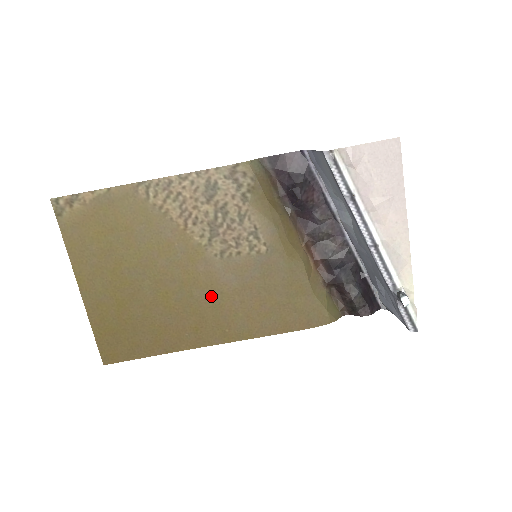
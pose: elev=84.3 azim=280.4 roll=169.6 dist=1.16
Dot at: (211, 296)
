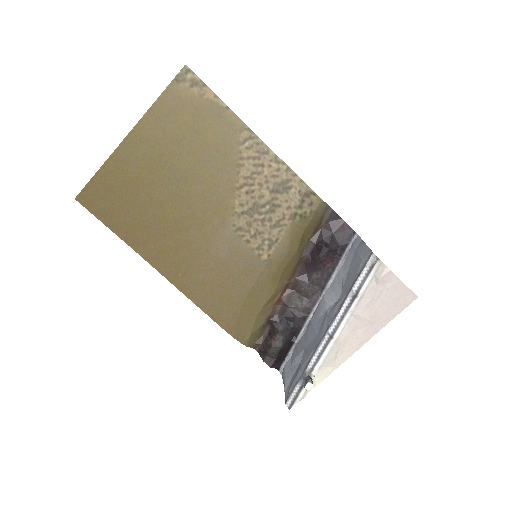
Dot at: (199, 244)
